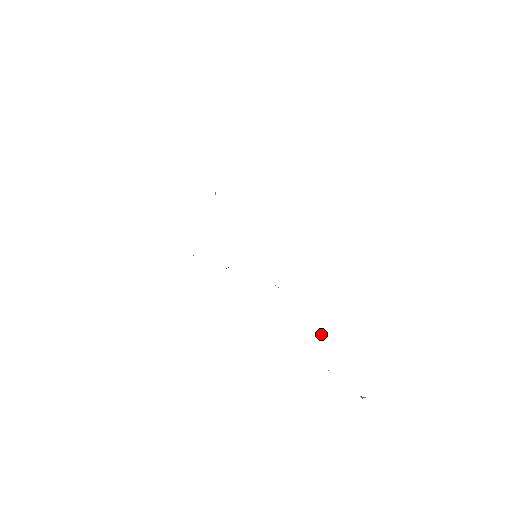
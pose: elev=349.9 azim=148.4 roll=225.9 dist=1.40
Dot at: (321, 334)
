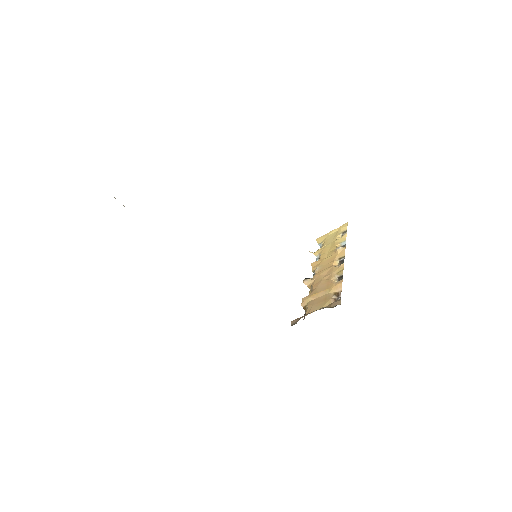
Dot at: (336, 264)
